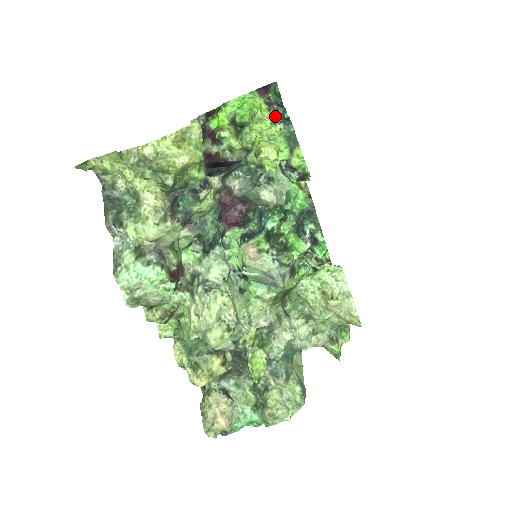
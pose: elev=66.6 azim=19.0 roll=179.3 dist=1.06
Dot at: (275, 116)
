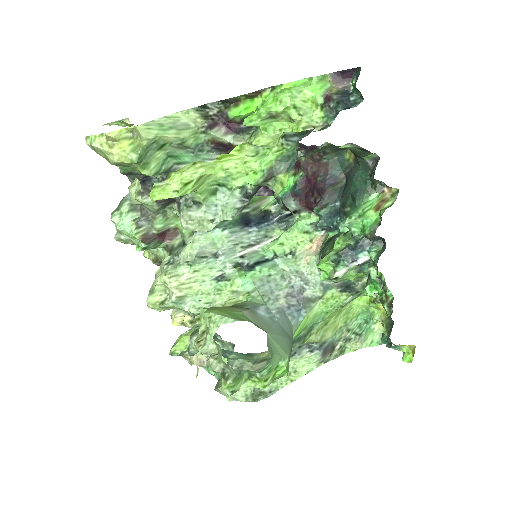
Dot at: (326, 117)
